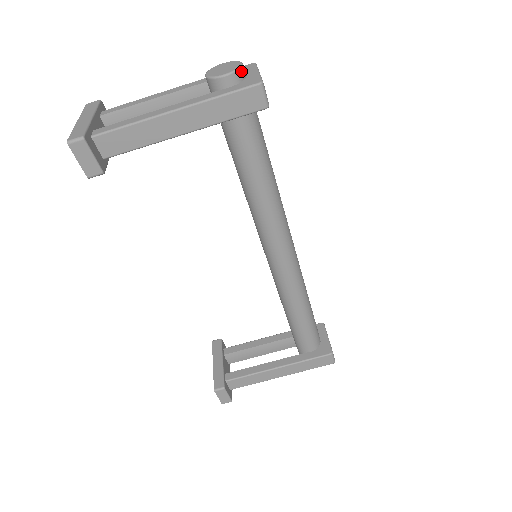
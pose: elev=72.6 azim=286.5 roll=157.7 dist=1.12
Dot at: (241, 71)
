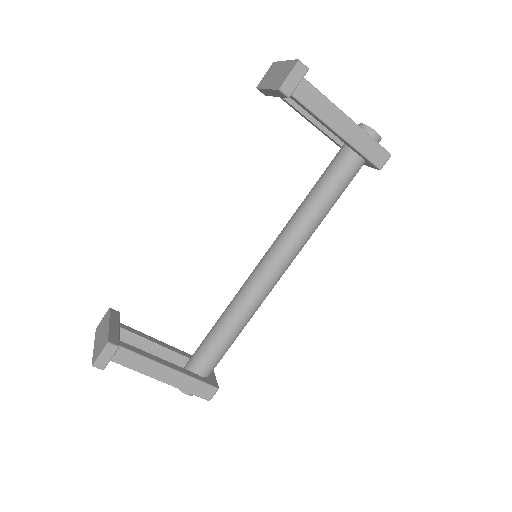
Dot at: occluded
